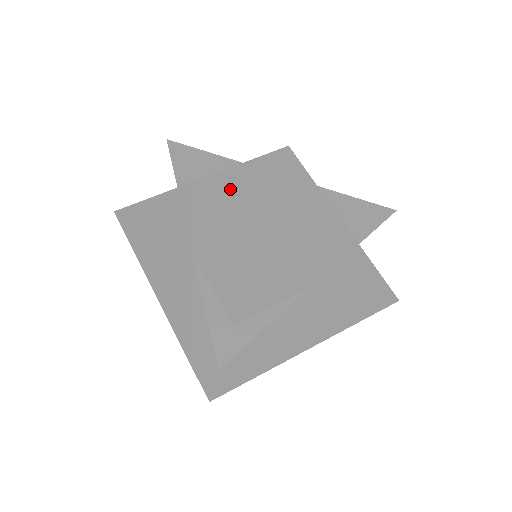
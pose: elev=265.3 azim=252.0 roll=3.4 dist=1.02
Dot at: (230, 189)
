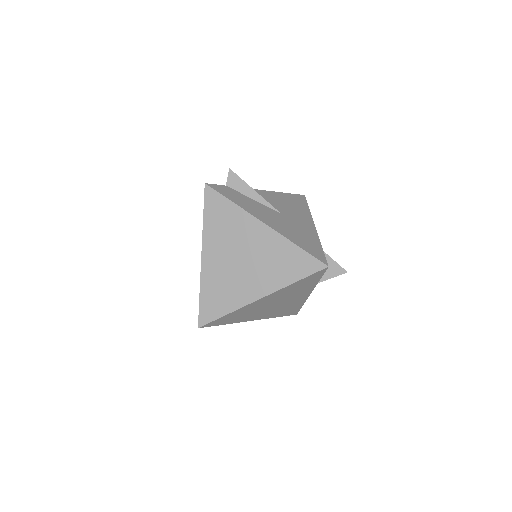
Dot at: occluded
